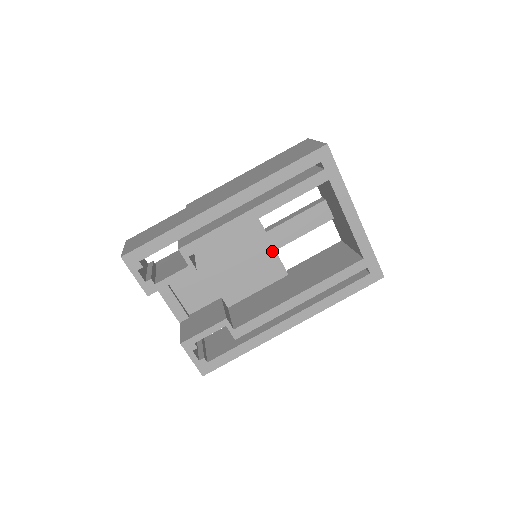
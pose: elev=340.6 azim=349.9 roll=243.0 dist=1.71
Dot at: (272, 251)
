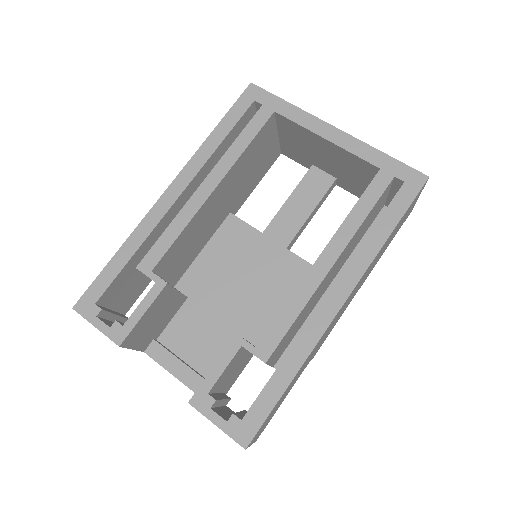
Dot at: (282, 251)
